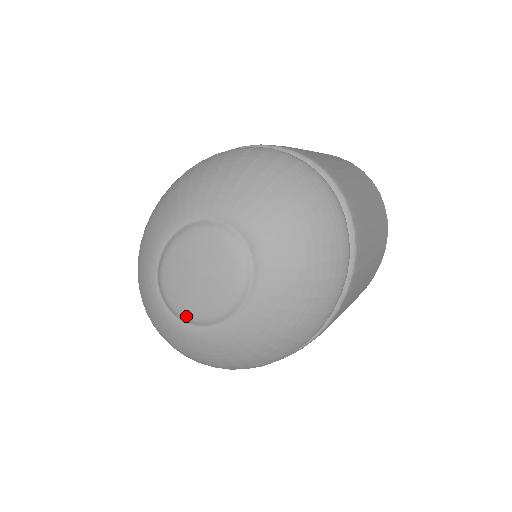
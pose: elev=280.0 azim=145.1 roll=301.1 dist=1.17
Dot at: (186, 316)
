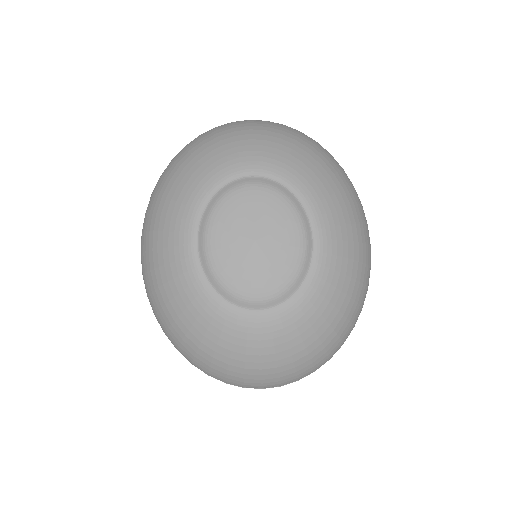
Dot at: (284, 288)
